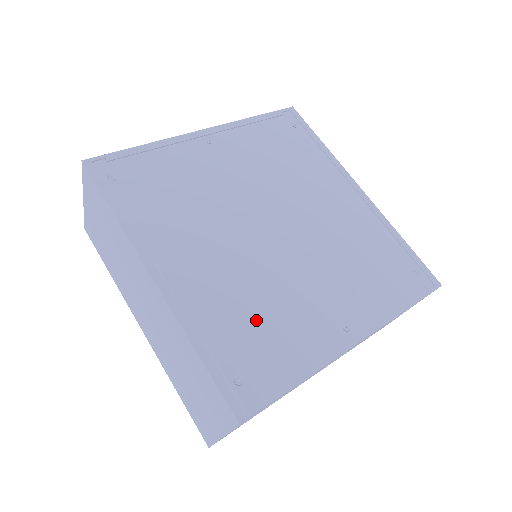
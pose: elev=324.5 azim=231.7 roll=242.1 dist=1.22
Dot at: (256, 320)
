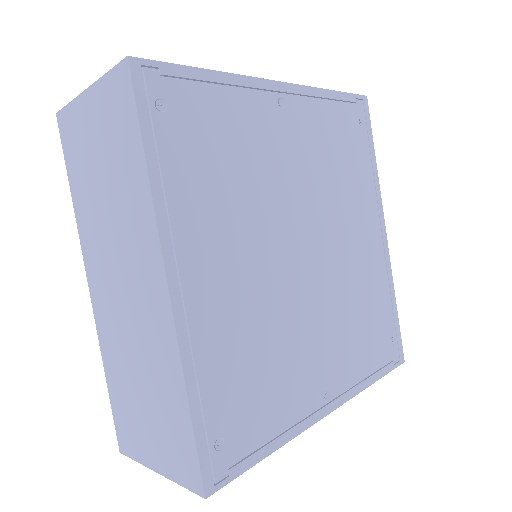
Dot at: (256, 370)
